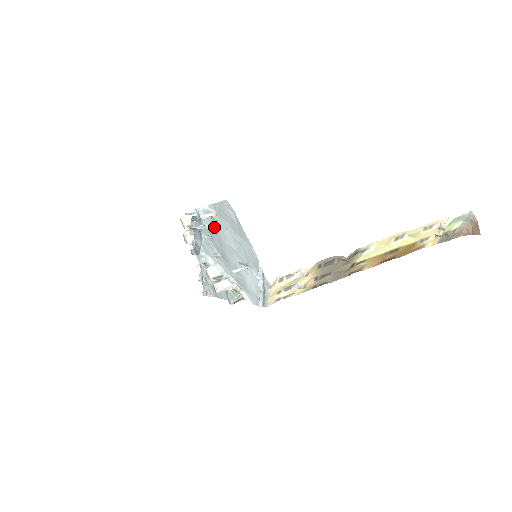
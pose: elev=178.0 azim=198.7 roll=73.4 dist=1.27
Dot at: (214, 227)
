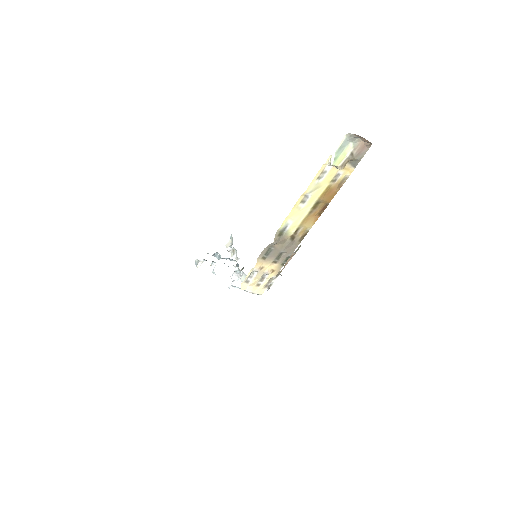
Dot at: occluded
